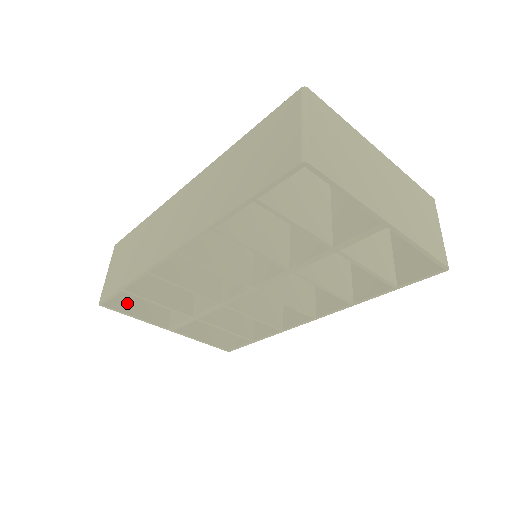
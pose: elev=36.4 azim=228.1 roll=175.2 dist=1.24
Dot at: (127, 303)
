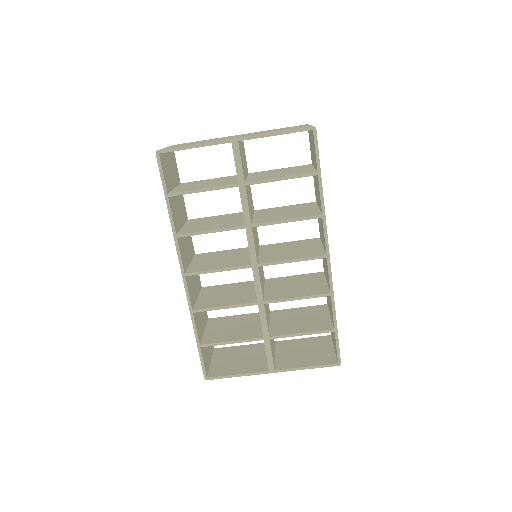
Dot at: (228, 370)
